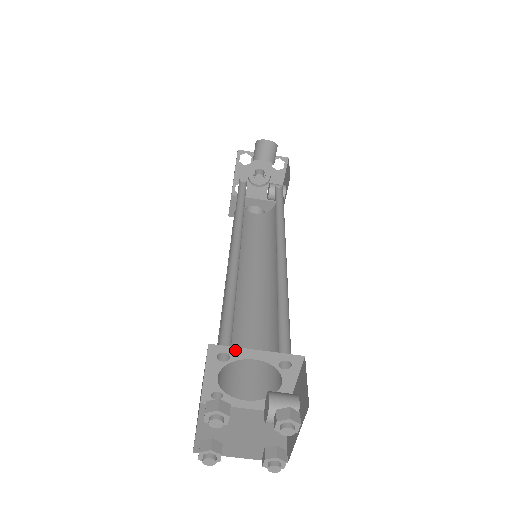
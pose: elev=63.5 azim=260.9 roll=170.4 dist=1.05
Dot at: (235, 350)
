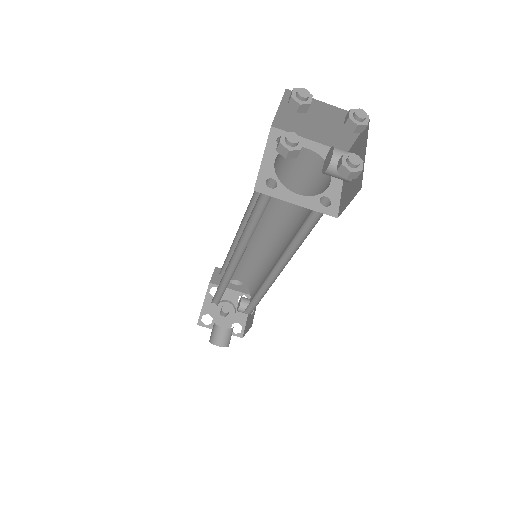
Dot at: occluded
